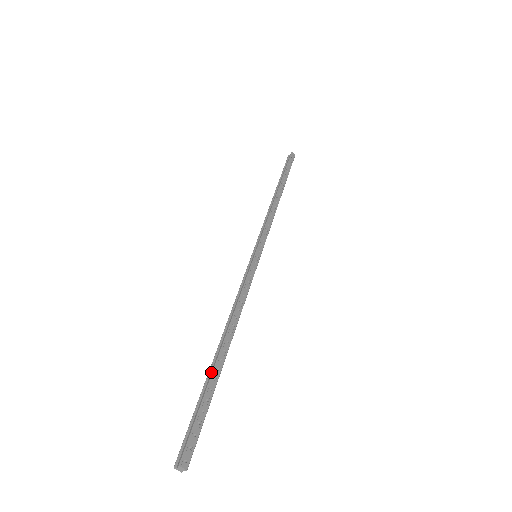
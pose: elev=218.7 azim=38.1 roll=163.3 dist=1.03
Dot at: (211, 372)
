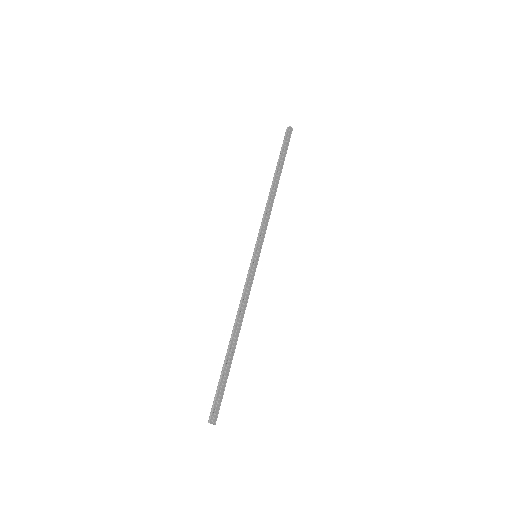
Dot at: (227, 362)
